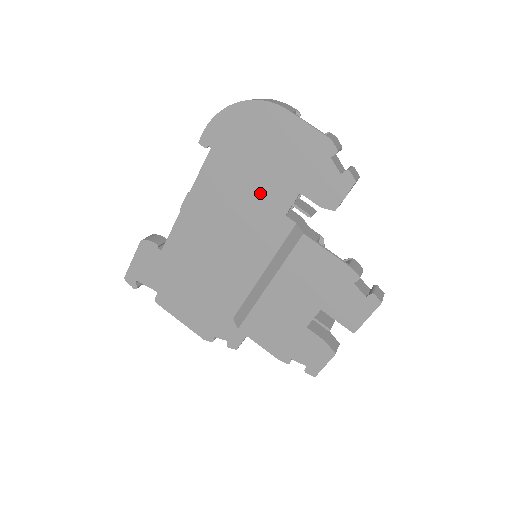
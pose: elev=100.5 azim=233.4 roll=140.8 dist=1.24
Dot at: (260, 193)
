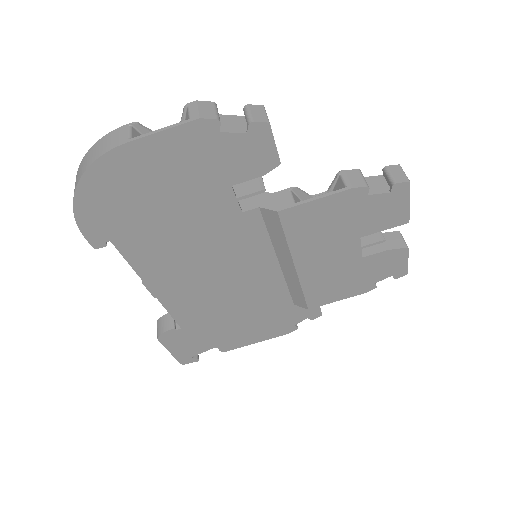
Dot at: (198, 223)
